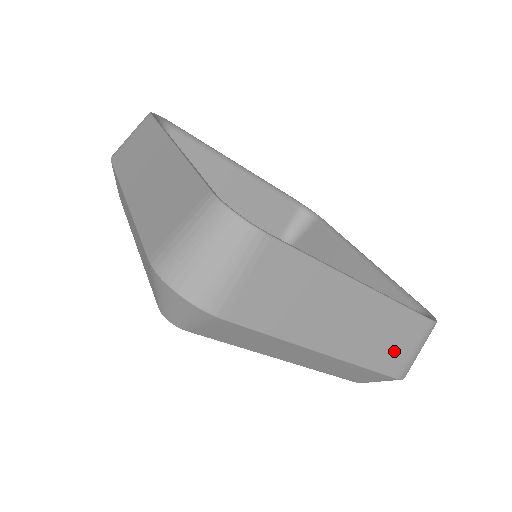
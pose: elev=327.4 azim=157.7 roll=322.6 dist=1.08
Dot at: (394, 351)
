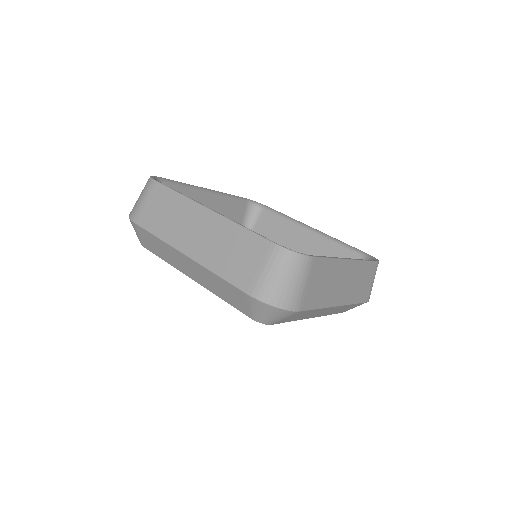
Dot at: (241, 265)
